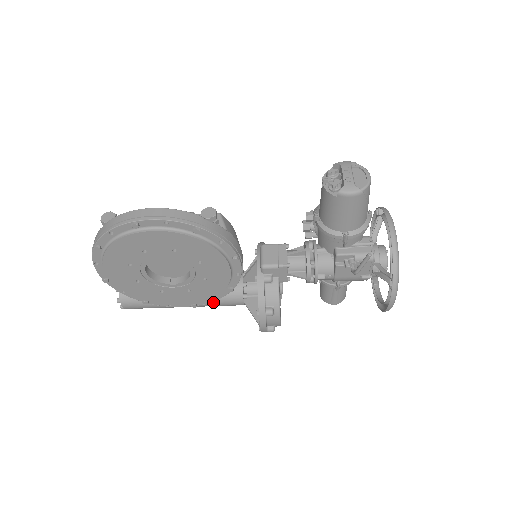
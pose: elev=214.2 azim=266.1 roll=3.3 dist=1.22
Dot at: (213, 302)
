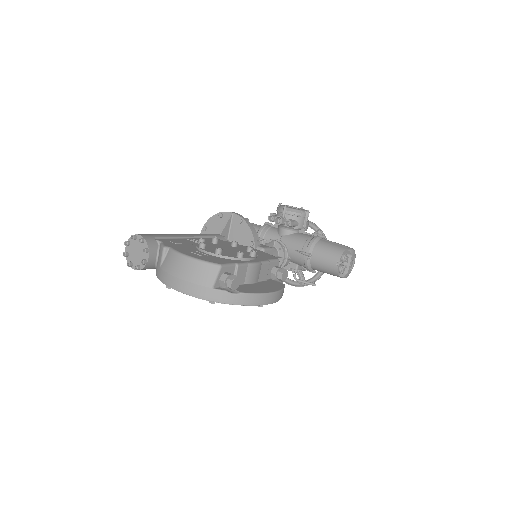
Dot at: occluded
